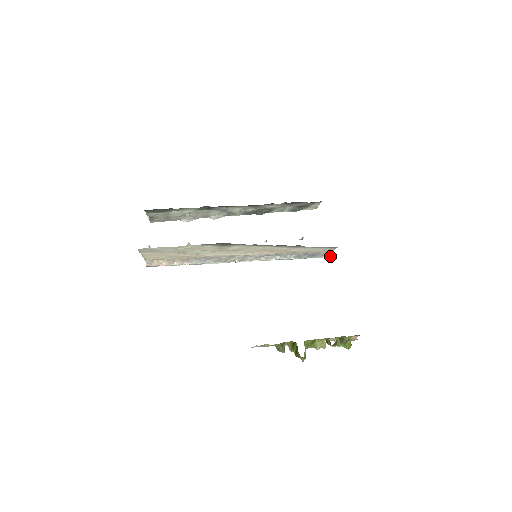
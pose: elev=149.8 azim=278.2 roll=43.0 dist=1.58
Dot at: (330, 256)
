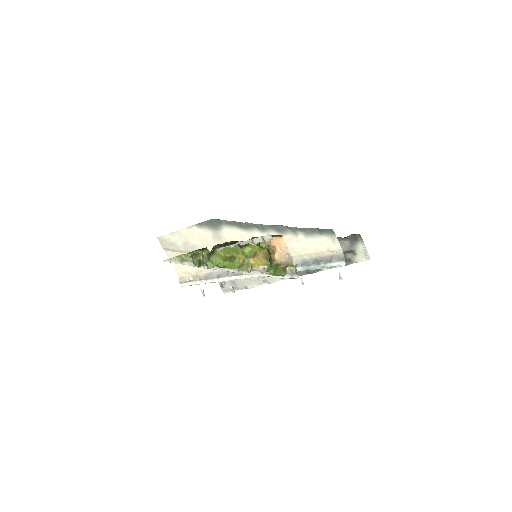
Dot at: (344, 262)
